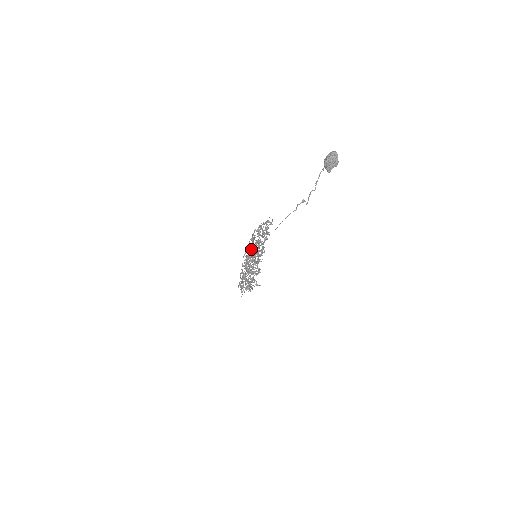
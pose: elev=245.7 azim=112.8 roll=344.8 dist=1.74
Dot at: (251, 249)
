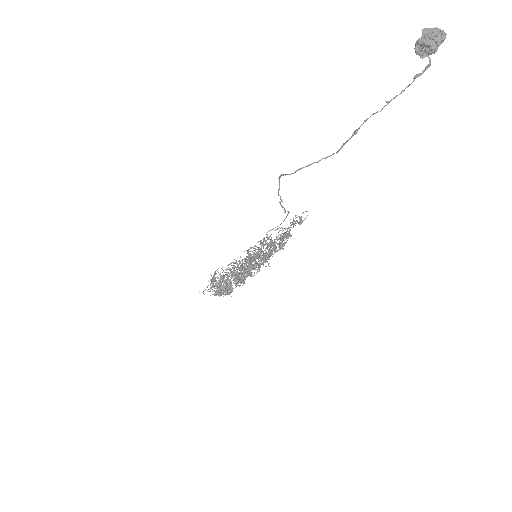
Dot at: occluded
